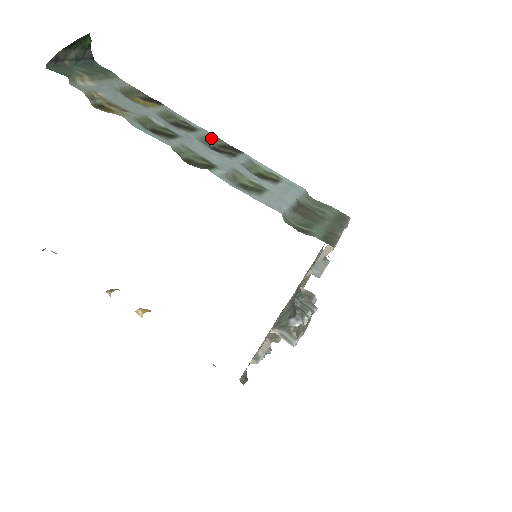
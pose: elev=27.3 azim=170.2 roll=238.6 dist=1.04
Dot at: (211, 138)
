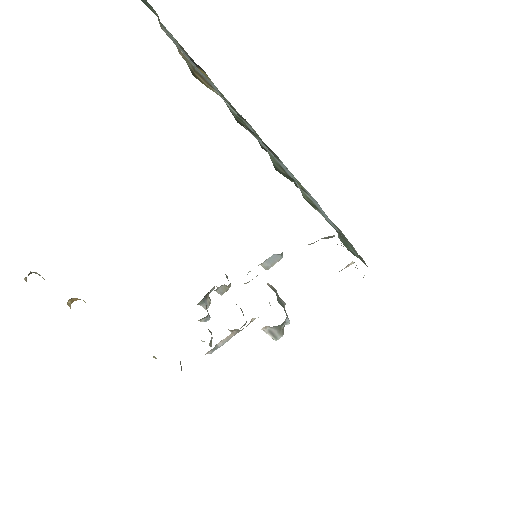
Dot at: occluded
